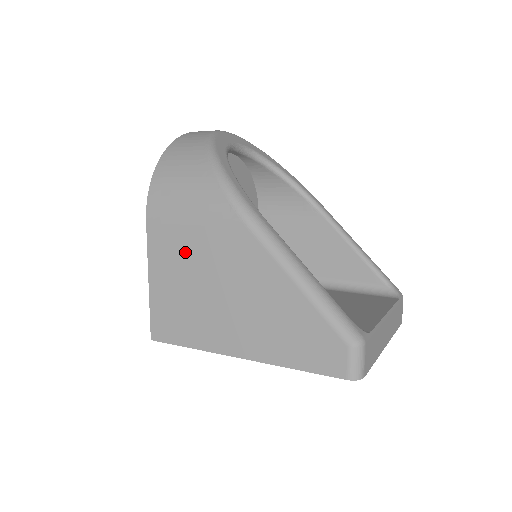
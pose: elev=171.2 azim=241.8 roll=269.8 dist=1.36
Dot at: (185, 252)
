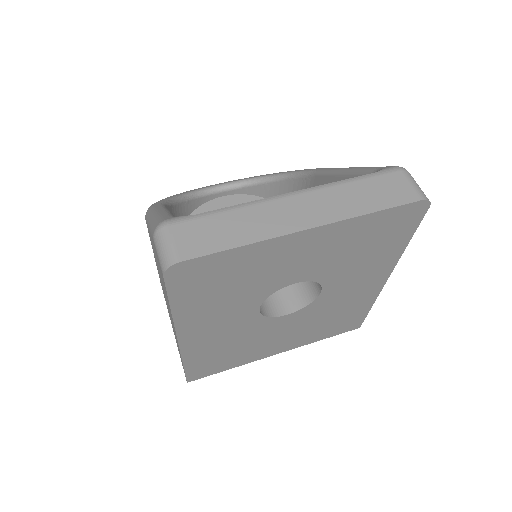
Dot at: occluded
